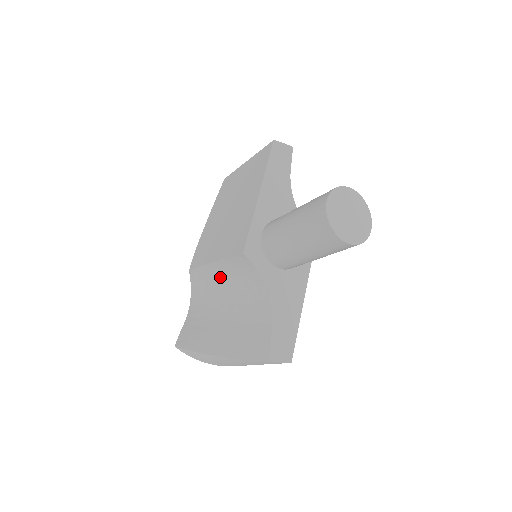
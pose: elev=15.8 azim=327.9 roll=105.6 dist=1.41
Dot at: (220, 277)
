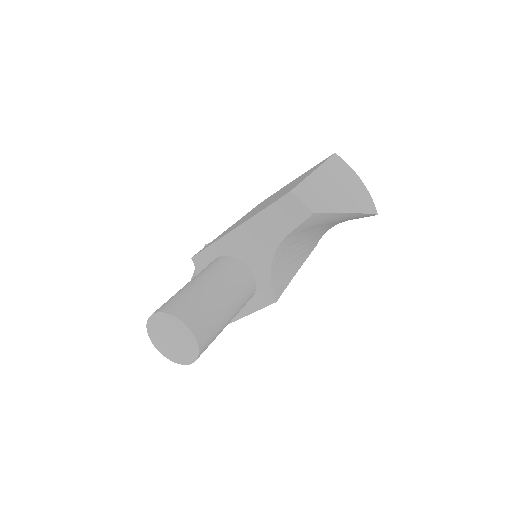
Dot at: occluded
